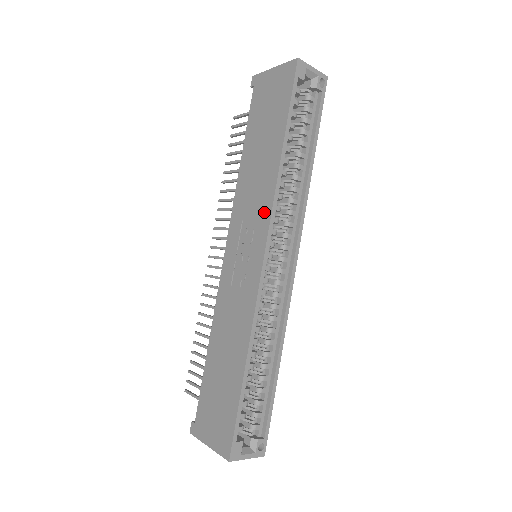
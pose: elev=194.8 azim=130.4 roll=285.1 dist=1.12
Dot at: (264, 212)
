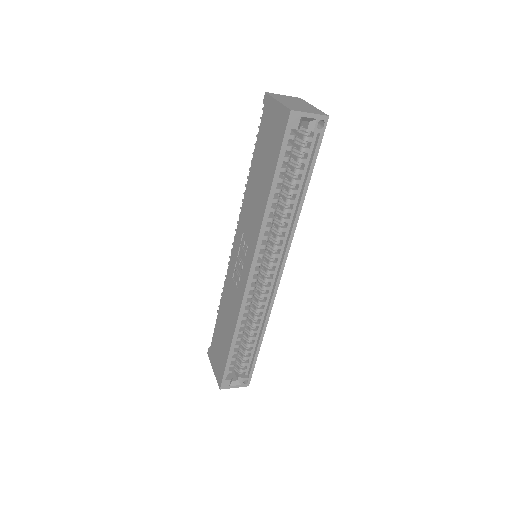
Dot at: (253, 240)
